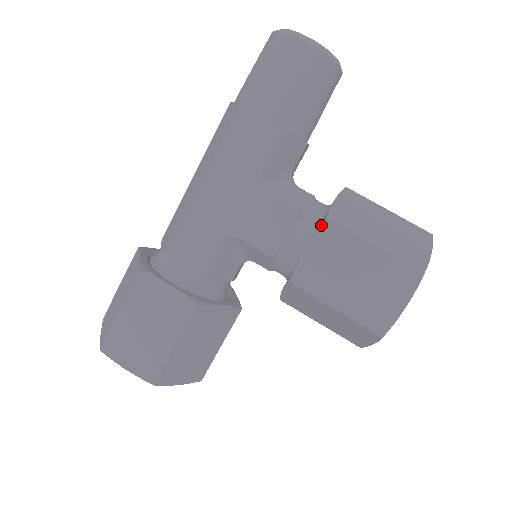
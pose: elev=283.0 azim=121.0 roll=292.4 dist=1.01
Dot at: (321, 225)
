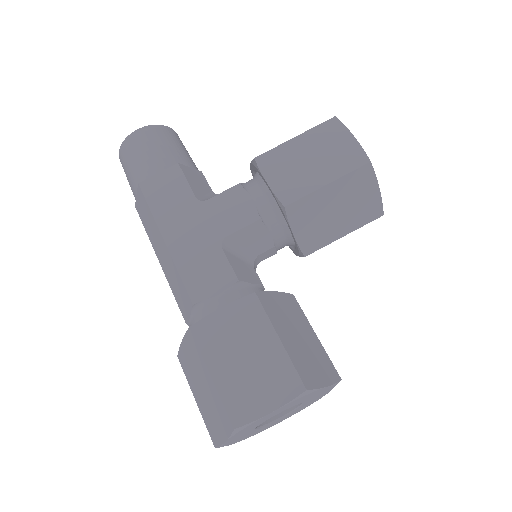
Dot at: (257, 164)
